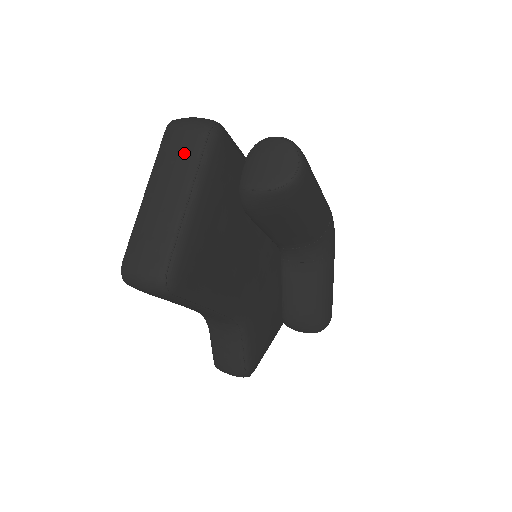
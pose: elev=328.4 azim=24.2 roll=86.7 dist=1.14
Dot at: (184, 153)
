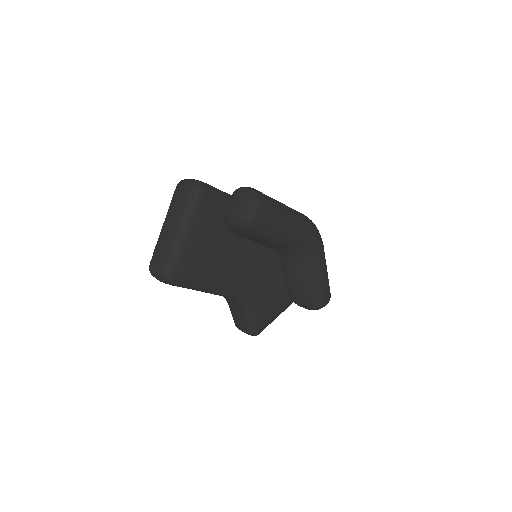
Dot at: (181, 204)
